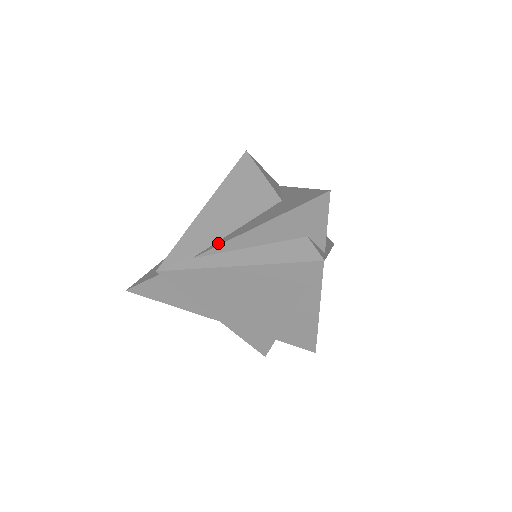
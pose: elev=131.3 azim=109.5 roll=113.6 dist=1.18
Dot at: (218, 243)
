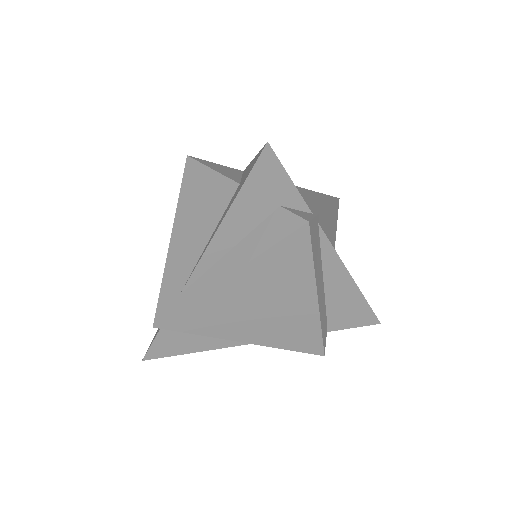
Dot at: (195, 265)
